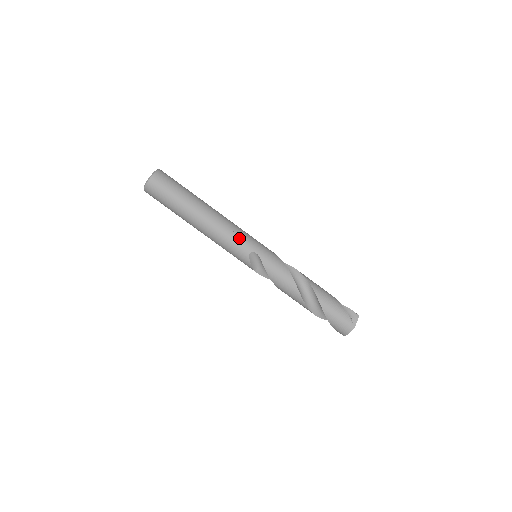
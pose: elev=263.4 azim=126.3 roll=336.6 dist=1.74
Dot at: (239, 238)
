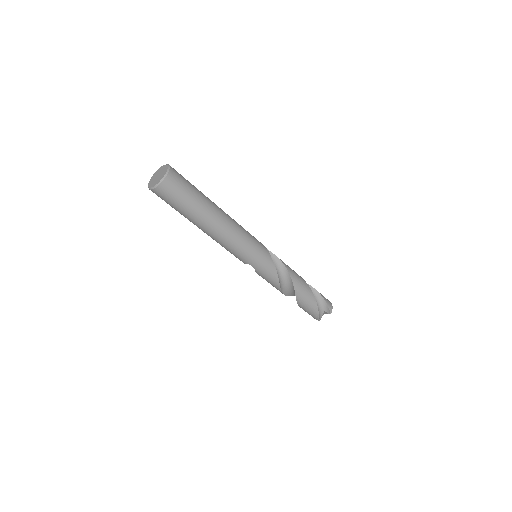
Dot at: (238, 253)
